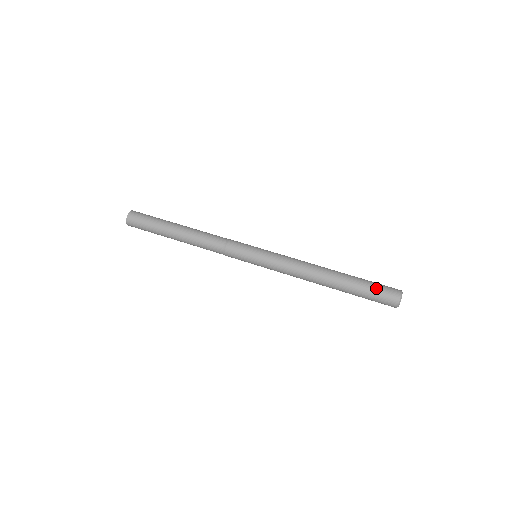
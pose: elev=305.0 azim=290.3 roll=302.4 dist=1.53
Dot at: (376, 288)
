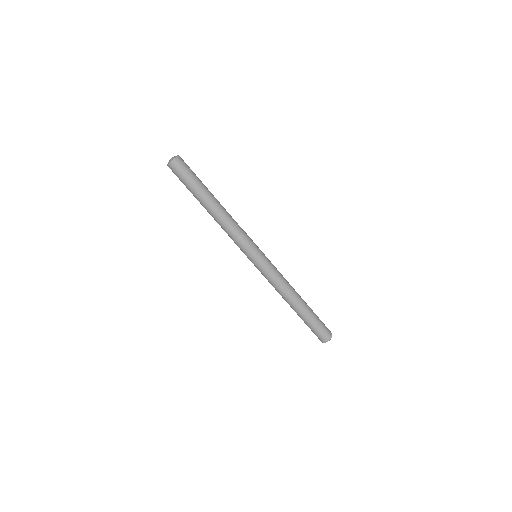
Dot at: (313, 331)
